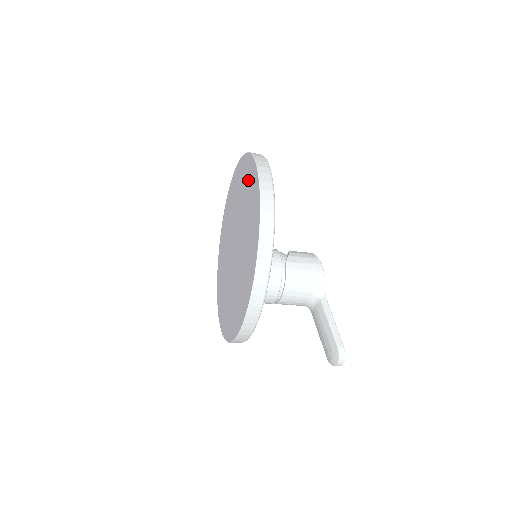
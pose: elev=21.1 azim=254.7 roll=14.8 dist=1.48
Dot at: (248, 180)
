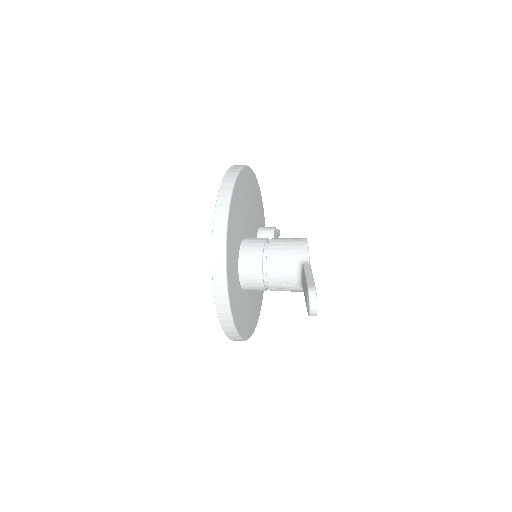
Dot at: occluded
